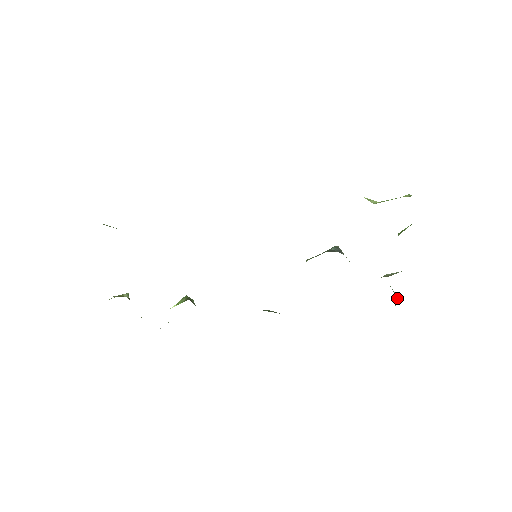
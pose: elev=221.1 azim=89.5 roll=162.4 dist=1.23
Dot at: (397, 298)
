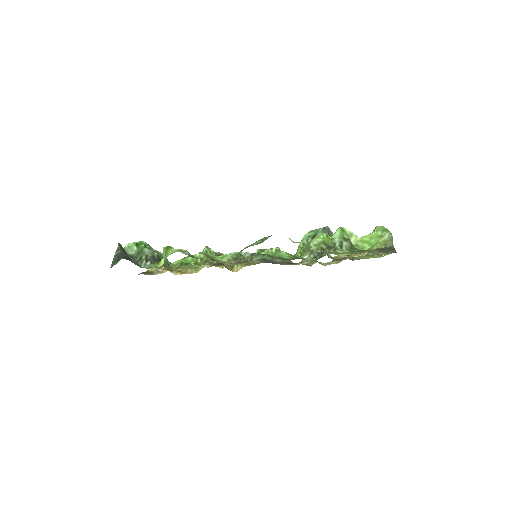
Dot at: occluded
